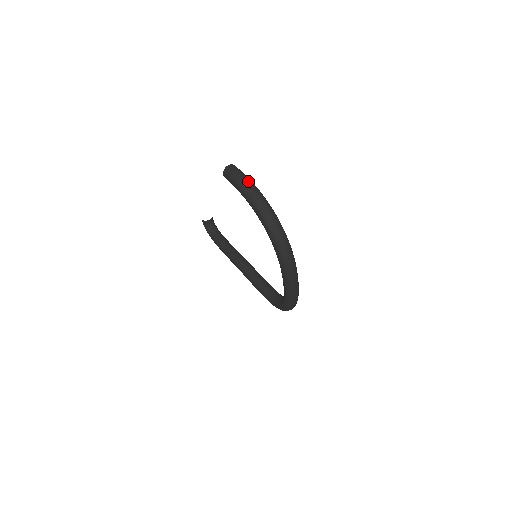
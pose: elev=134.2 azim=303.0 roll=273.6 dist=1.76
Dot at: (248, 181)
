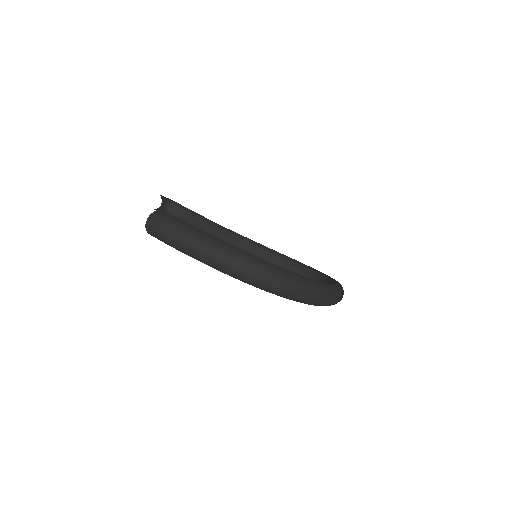
Dot at: (195, 240)
